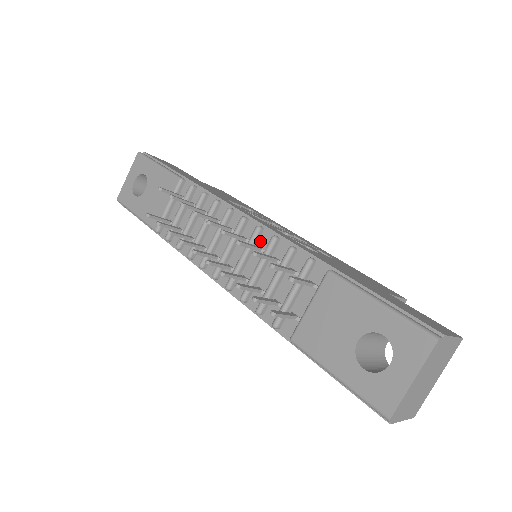
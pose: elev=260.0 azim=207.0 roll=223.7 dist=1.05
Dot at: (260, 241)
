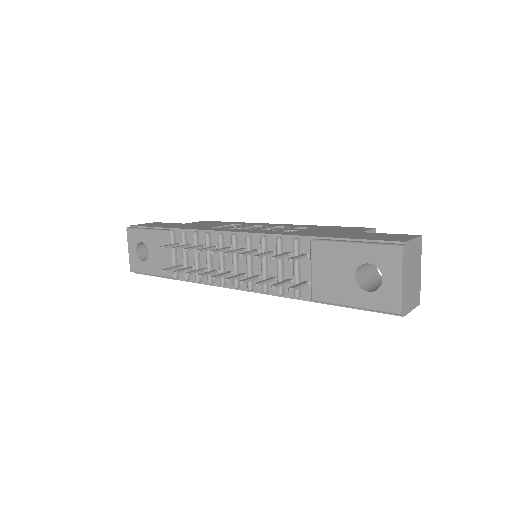
Dot at: (254, 245)
